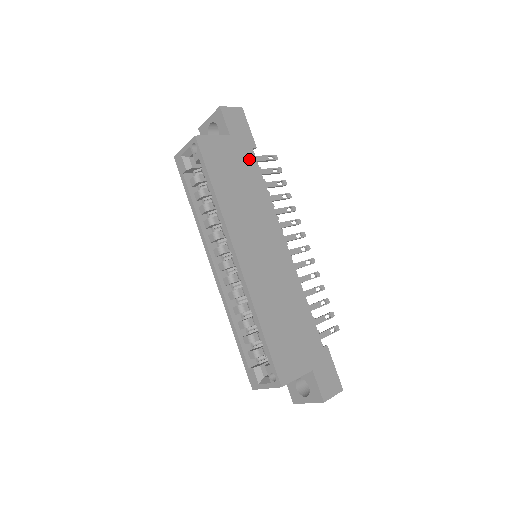
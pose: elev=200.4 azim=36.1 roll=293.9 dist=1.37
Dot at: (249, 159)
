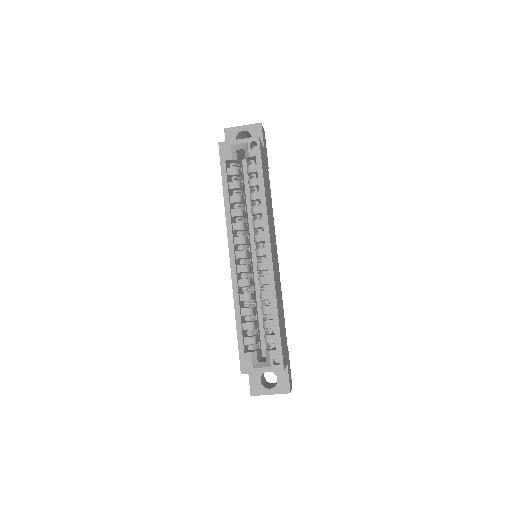
Dot at: (268, 175)
